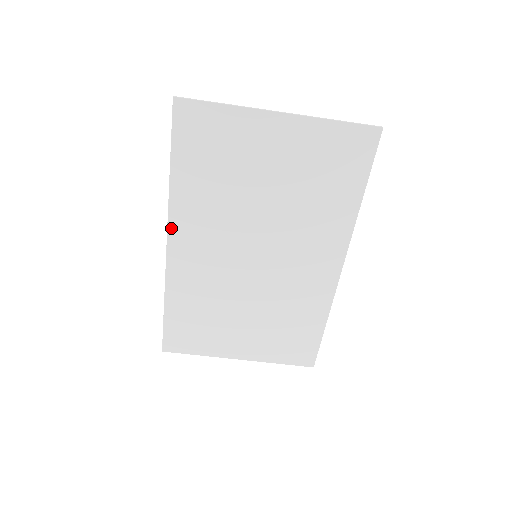
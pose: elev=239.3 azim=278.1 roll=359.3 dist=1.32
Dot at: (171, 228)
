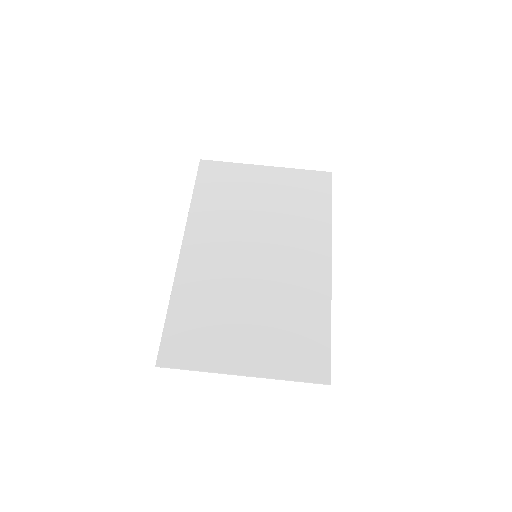
Dot at: (187, 234)
